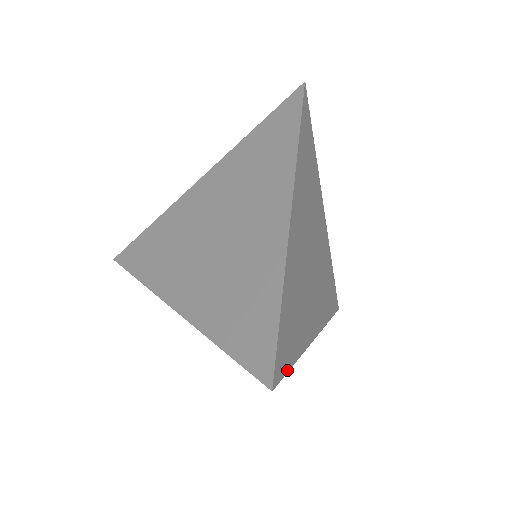
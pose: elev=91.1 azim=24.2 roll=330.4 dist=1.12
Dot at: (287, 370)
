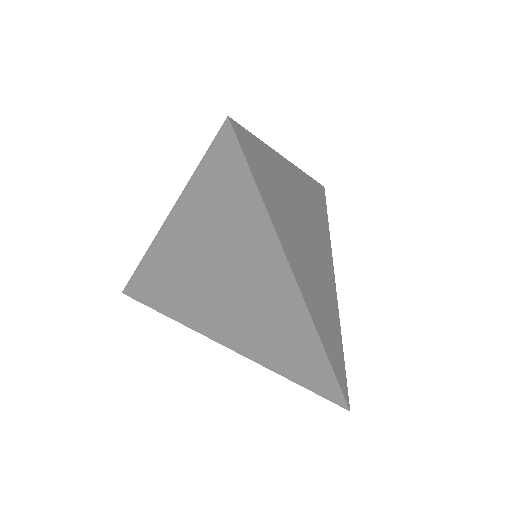
Dot at: (345, 370)
